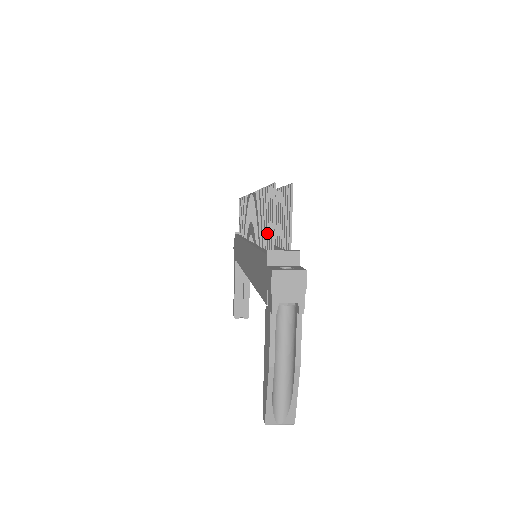
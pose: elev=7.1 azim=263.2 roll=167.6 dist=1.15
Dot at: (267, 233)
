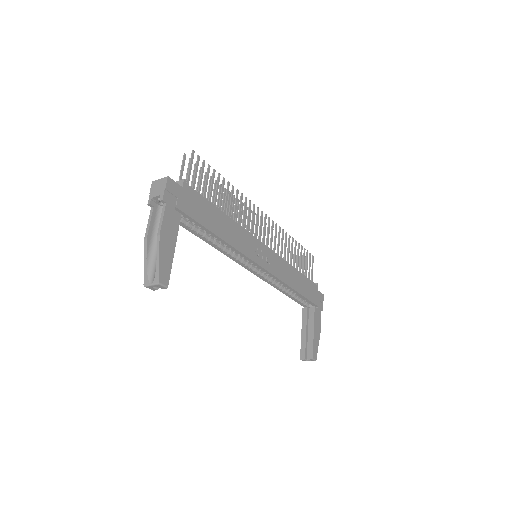
Dot at: occluded
